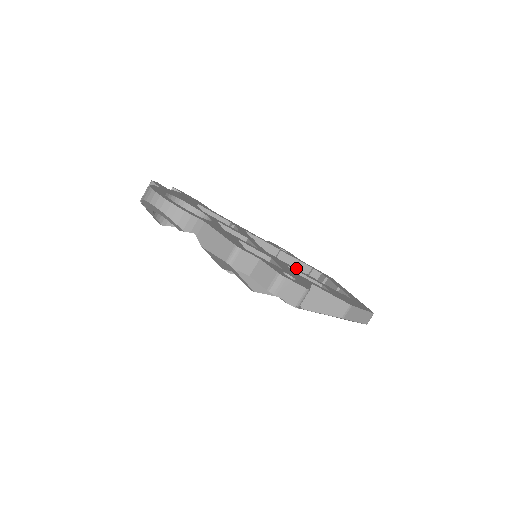
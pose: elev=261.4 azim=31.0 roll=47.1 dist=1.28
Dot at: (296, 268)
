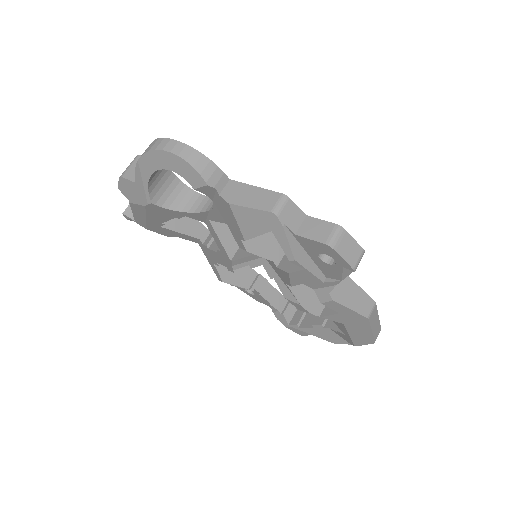
Dot at: (273, 298)
